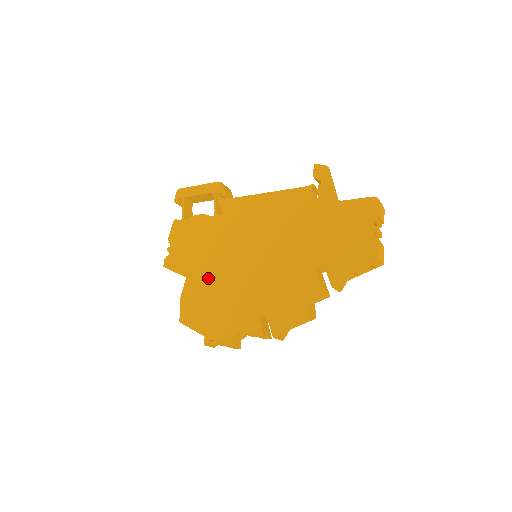
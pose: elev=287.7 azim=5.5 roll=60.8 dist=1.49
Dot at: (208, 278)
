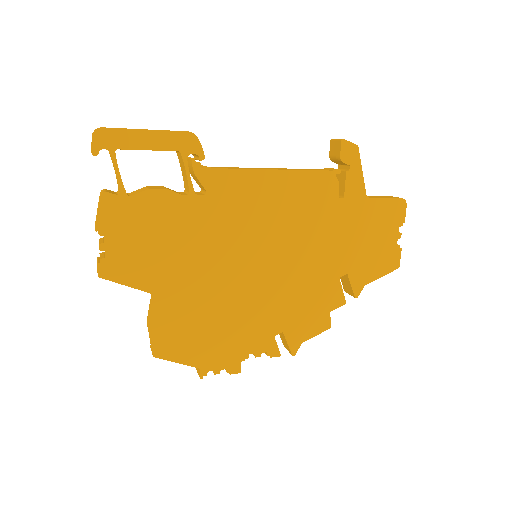
Dot at: (194, 294)
